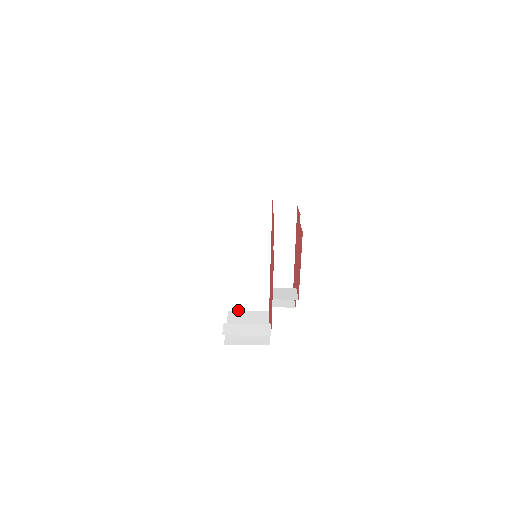
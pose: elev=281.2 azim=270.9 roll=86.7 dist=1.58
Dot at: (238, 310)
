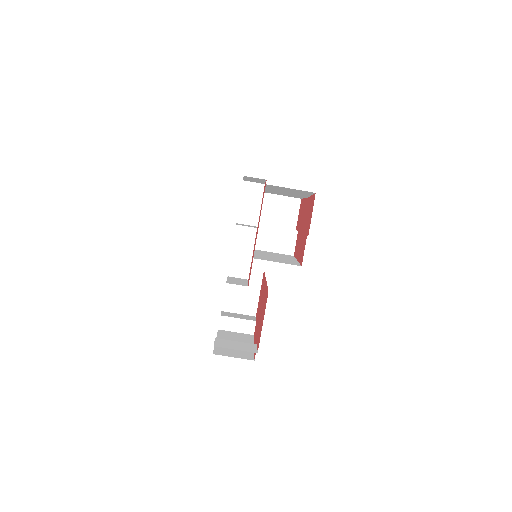
Dot at: occluded
